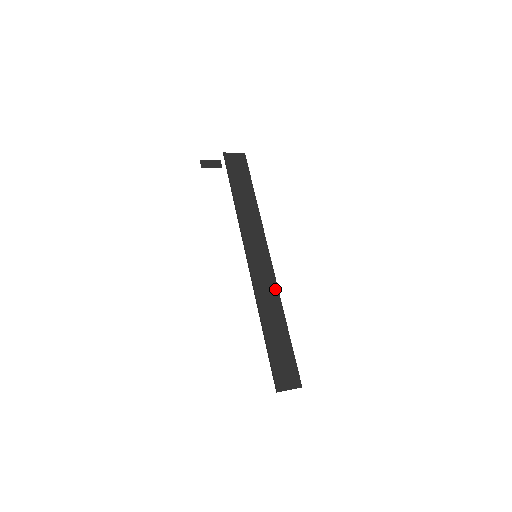
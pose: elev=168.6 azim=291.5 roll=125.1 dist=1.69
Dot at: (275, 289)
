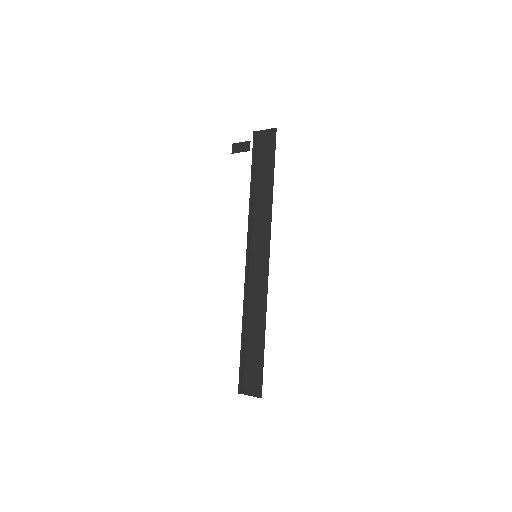
Dot at: (264, 295)
